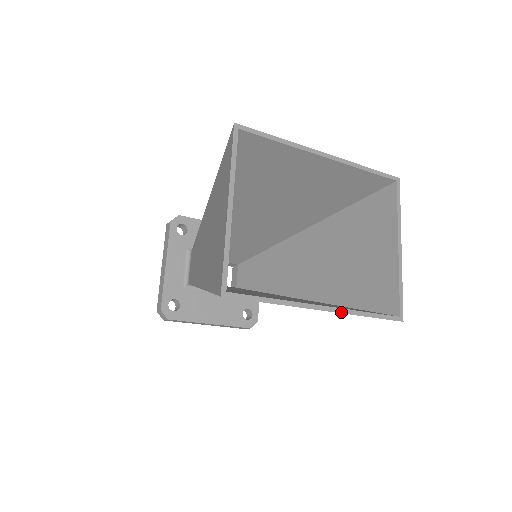
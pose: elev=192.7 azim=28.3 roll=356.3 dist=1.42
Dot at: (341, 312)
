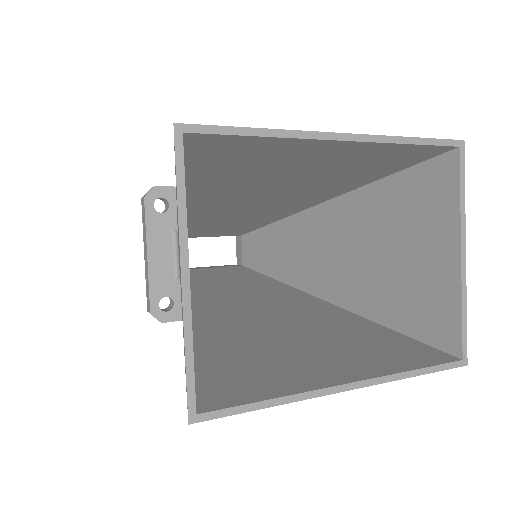
Dot at: (376, 383)
